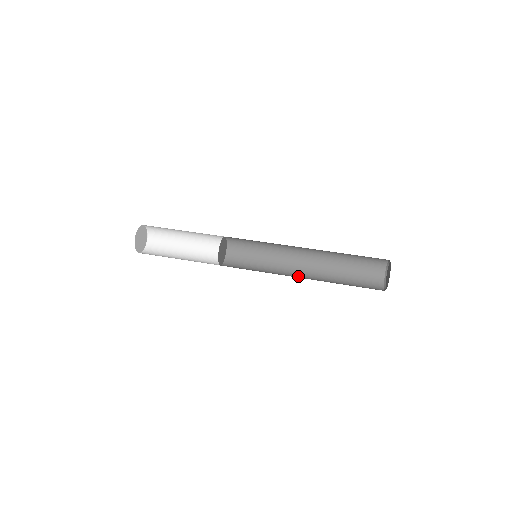
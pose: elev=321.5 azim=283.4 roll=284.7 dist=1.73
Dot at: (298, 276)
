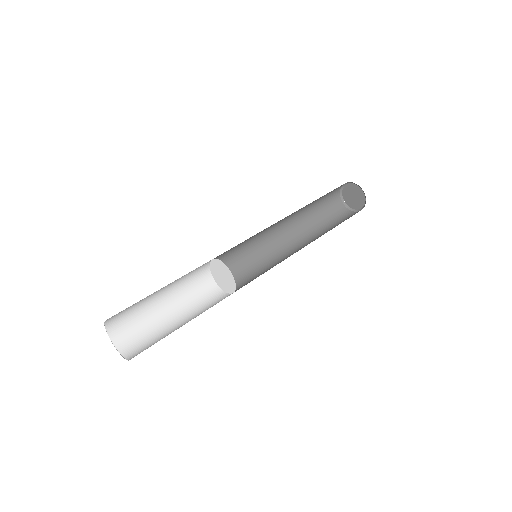
Dot at: (288, 242)
